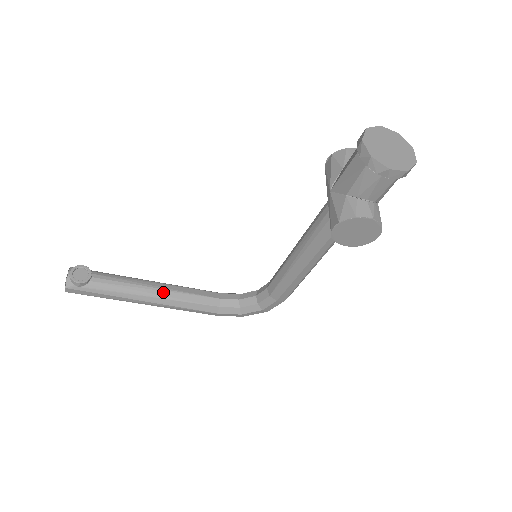
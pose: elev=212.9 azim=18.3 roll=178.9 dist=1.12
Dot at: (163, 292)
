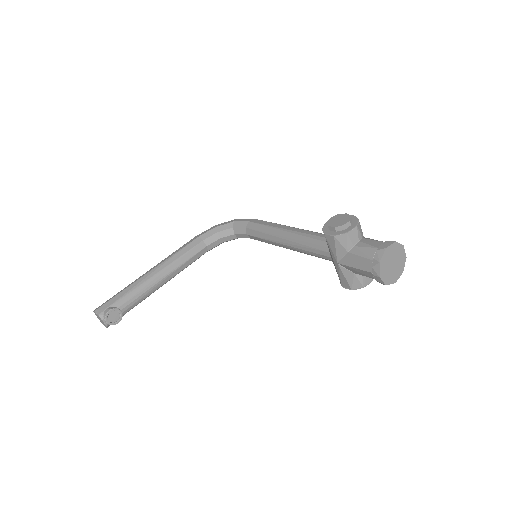
Dot at: (170, 276)
